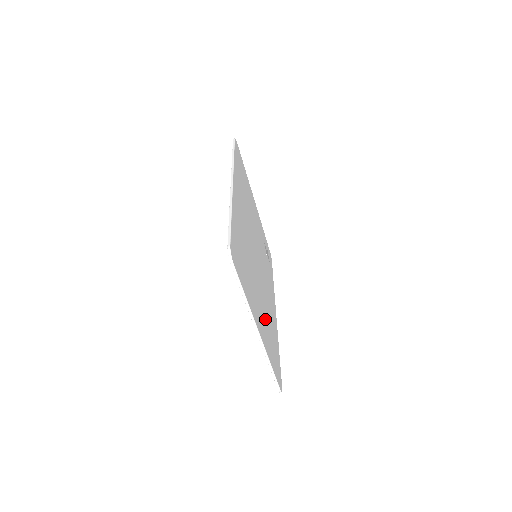
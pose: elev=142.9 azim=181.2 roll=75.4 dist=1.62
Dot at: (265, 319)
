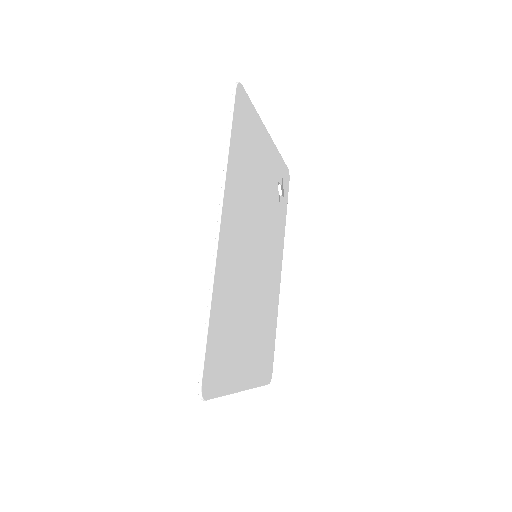
Dot at: (258, 337)
